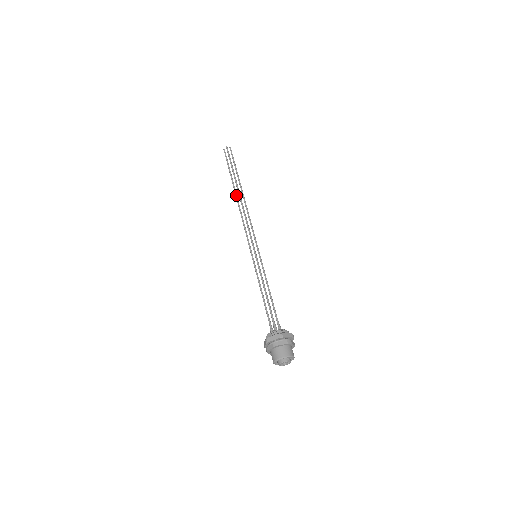
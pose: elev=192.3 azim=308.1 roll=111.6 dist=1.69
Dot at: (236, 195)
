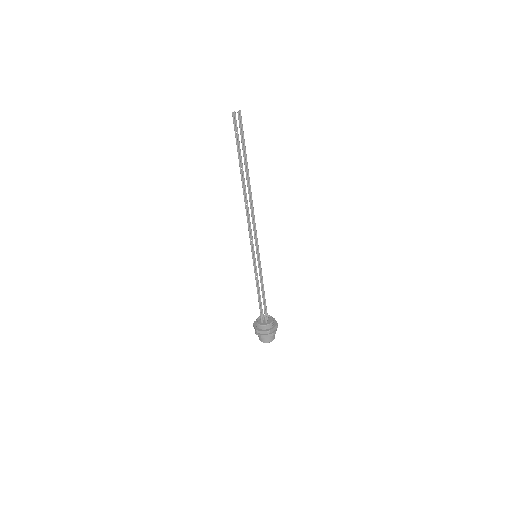
Dot at: (243, 184)
